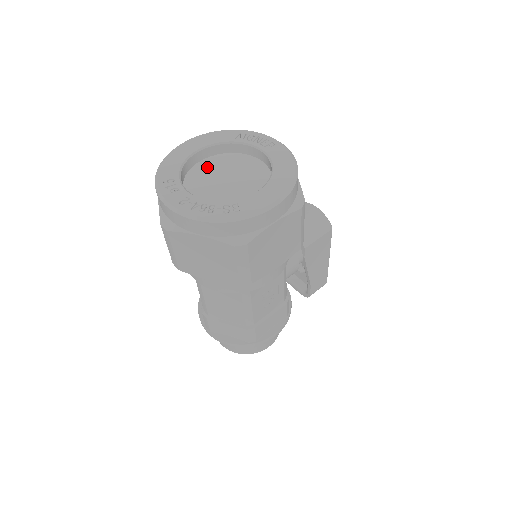
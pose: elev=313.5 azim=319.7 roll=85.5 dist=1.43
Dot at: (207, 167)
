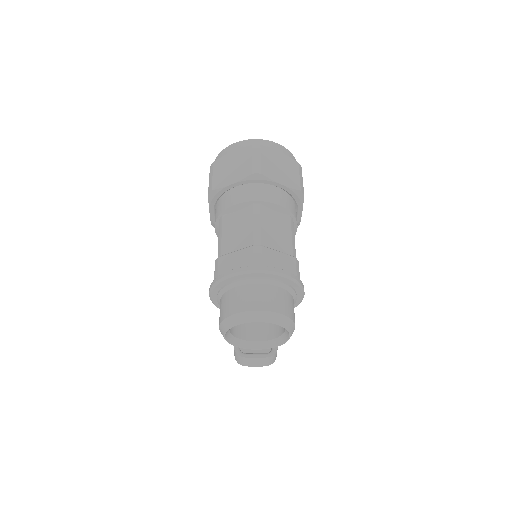
Dot at: occluded
